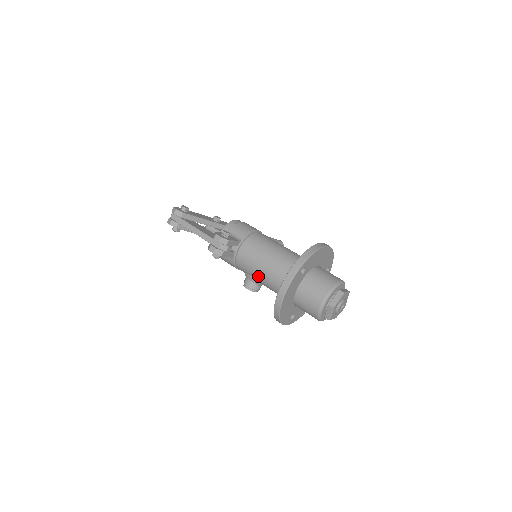
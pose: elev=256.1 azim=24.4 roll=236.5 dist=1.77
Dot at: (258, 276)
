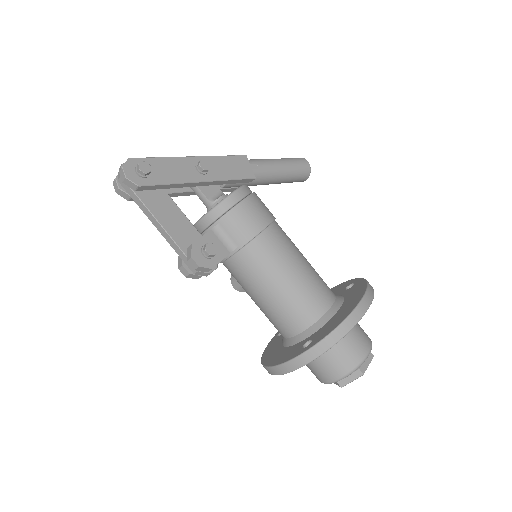
Dot at: occluded
